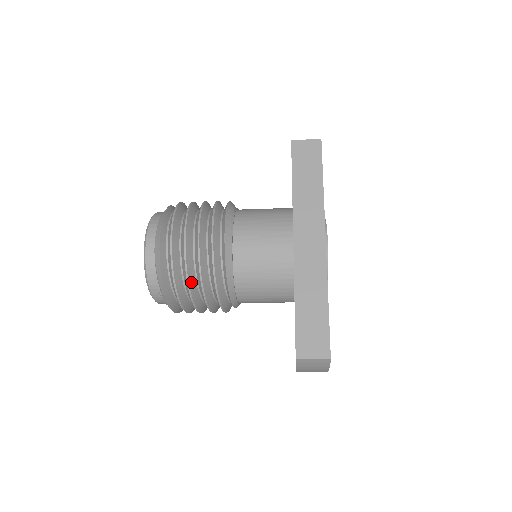
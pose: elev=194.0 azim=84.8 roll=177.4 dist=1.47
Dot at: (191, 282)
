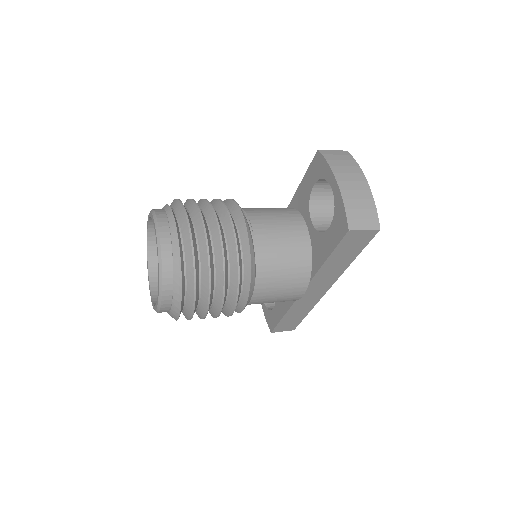
Dot at: occluded
